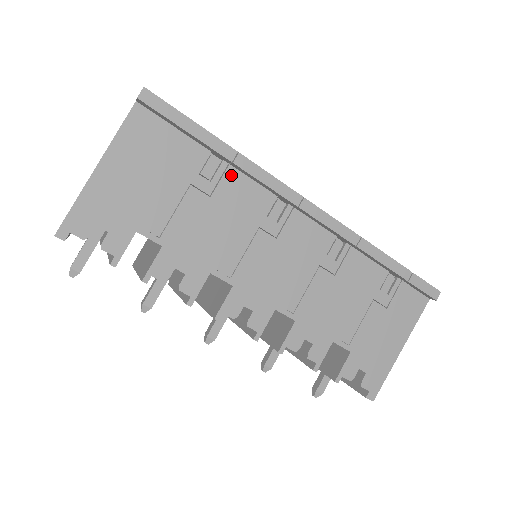
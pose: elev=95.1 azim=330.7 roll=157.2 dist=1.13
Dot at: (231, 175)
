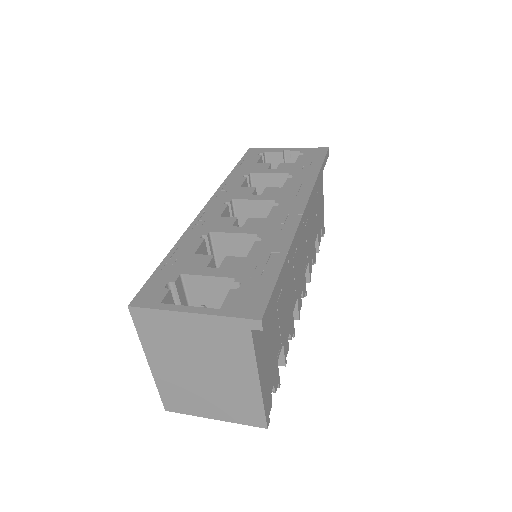
Dot at: occluded
